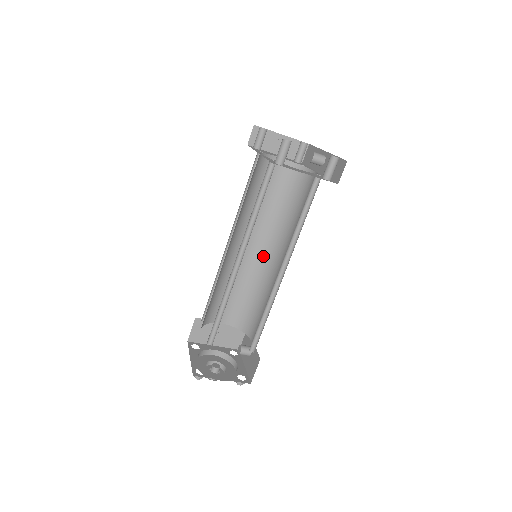
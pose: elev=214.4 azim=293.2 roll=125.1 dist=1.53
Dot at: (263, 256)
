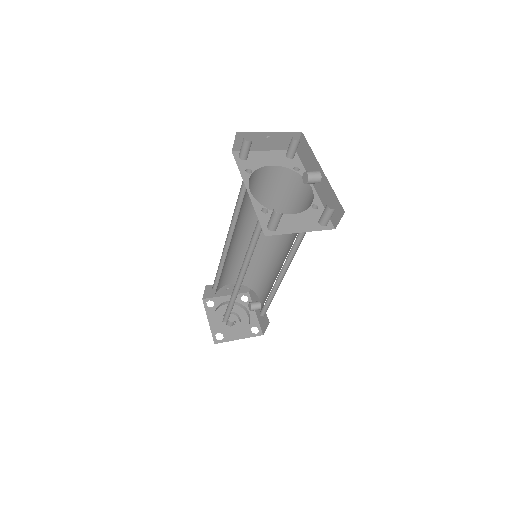
Dot at: (262, 240)
